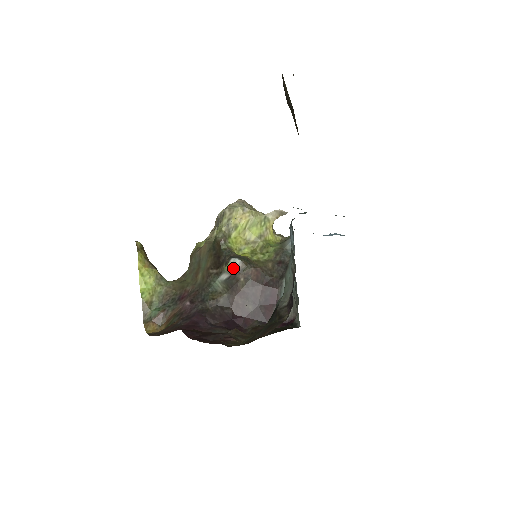
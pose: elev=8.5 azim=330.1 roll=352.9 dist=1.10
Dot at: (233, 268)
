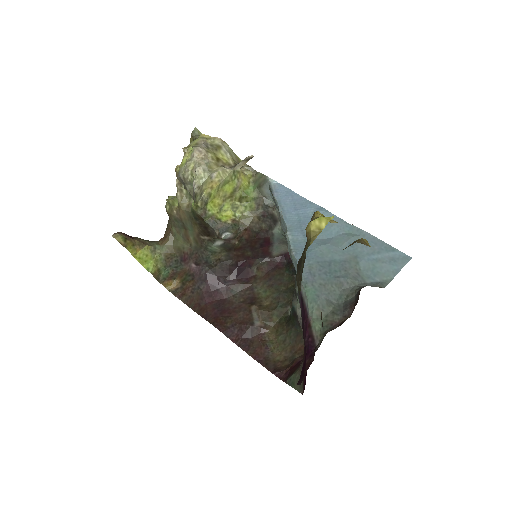
Dot at: (226, 239)
